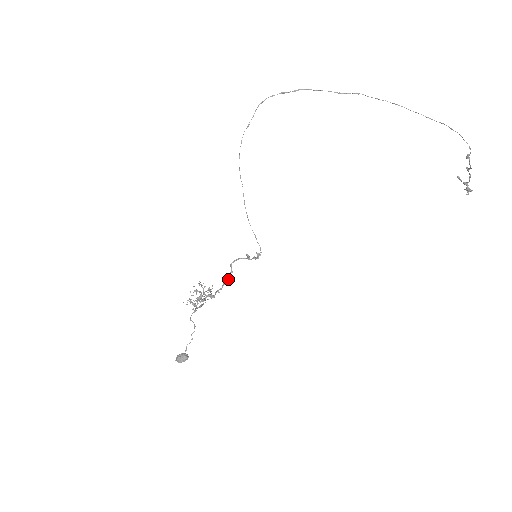
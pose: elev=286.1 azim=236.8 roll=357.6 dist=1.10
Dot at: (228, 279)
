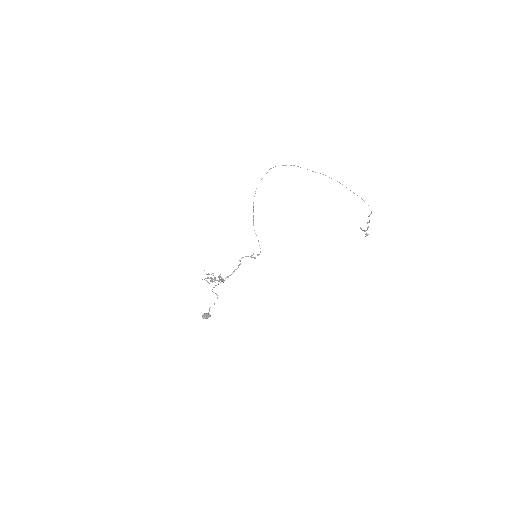
Dot at: occluded
